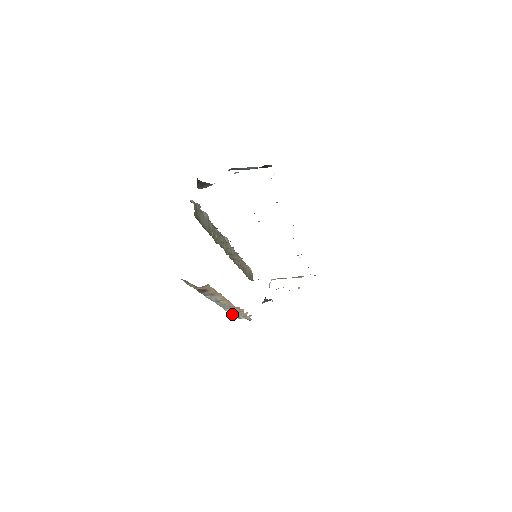
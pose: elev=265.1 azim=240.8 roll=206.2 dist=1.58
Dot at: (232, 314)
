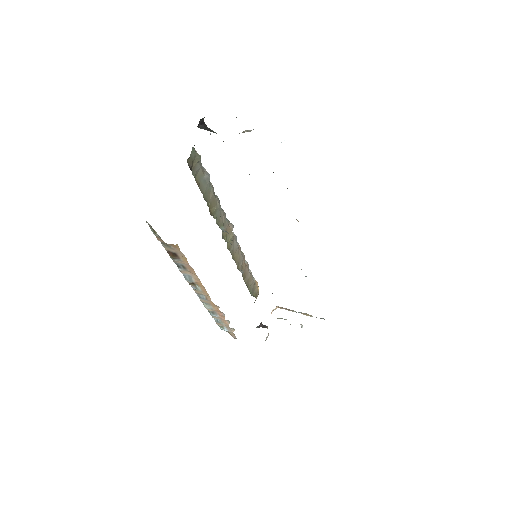
Dot at: (213, 317)
